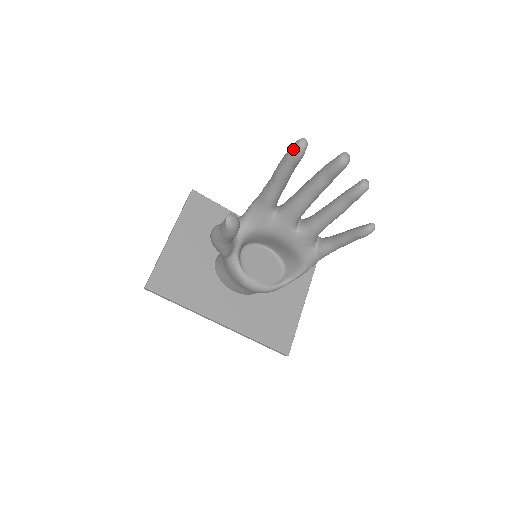
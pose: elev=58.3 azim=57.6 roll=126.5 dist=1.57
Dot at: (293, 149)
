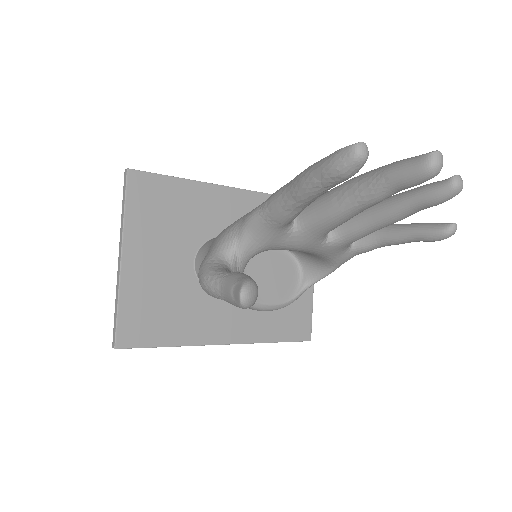
Dot at: (342, 166)
